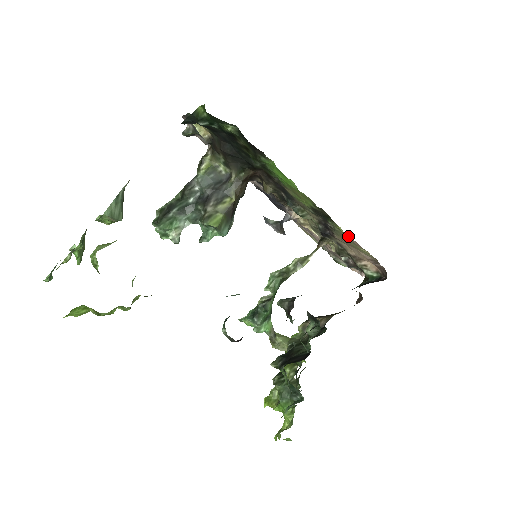
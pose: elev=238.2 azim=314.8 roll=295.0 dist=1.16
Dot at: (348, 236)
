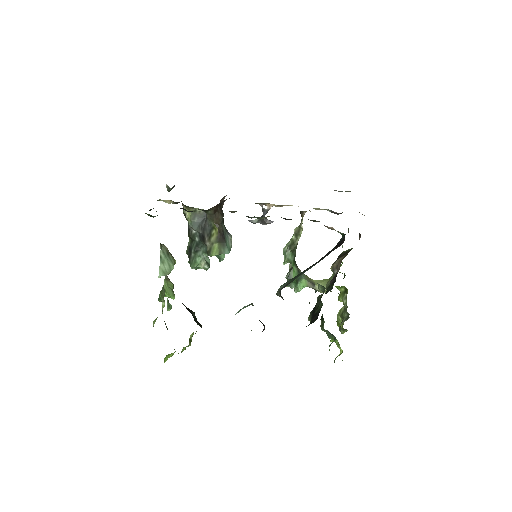
Dot at: occluded
